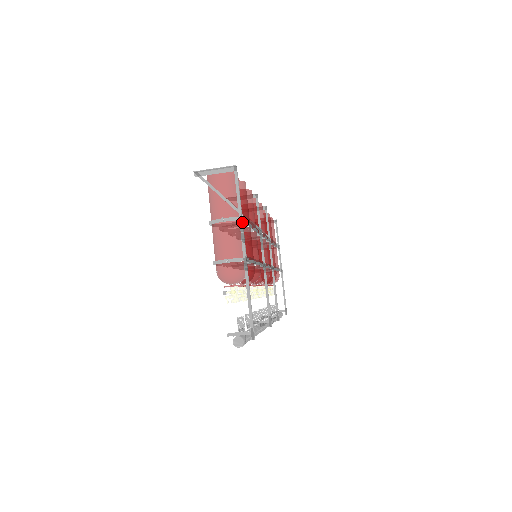
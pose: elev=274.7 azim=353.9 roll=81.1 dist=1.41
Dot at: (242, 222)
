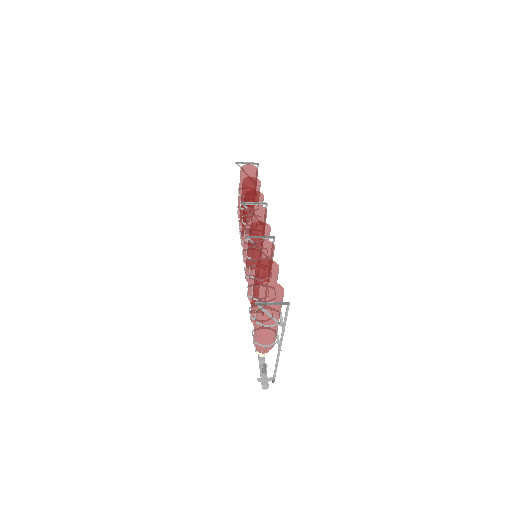
Dot at: occluded
